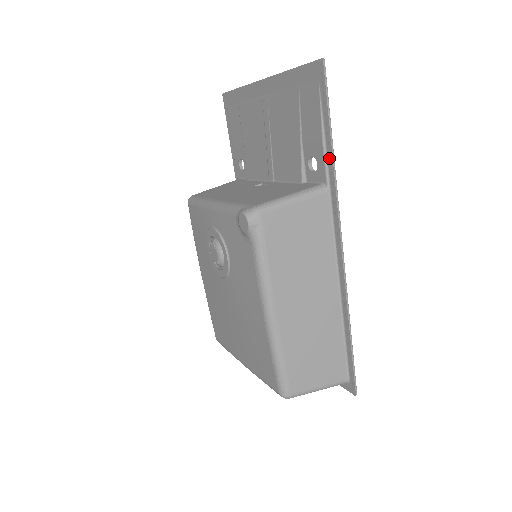
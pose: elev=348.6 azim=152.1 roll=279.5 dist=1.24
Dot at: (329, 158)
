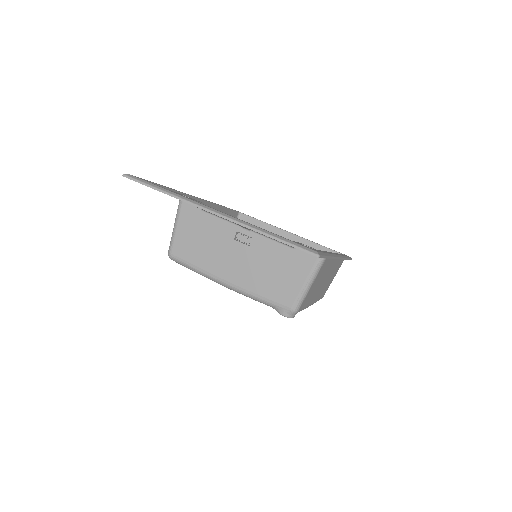
Dot at: occluded
